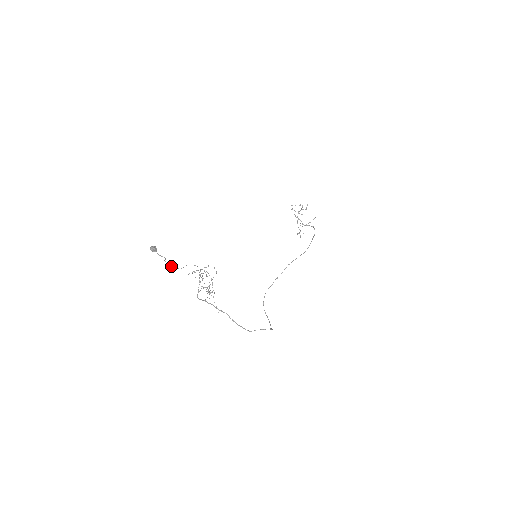
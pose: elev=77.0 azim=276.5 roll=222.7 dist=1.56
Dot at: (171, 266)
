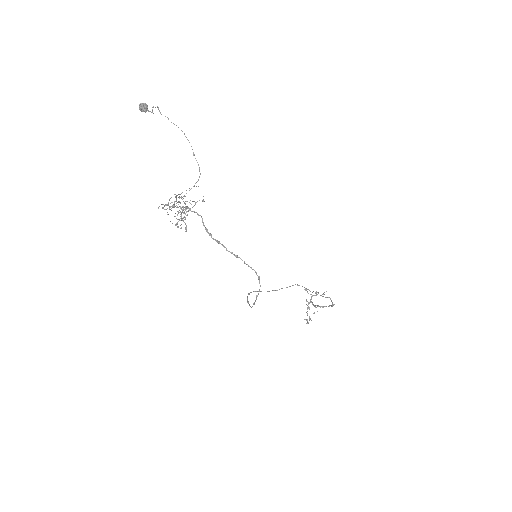
Dot at: (159, 110)
